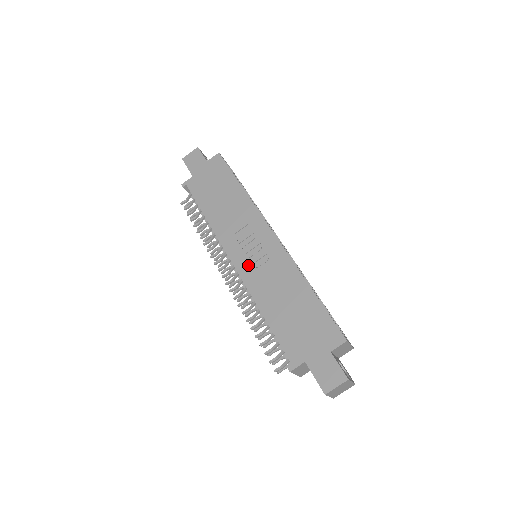
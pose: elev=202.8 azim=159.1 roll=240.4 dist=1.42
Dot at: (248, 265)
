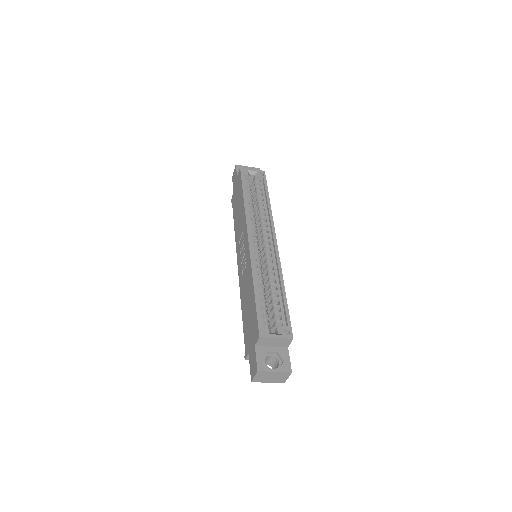
Dot at: (241, 268)
